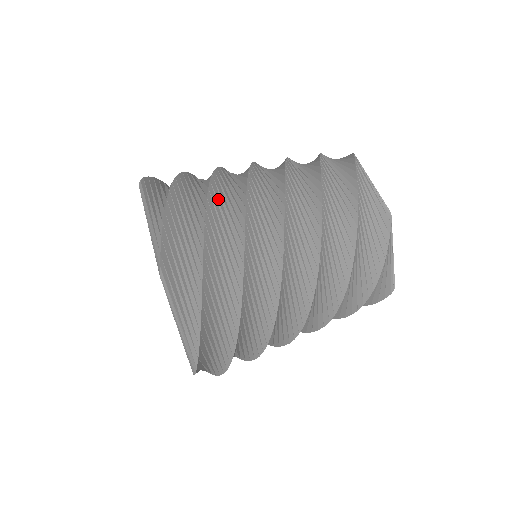
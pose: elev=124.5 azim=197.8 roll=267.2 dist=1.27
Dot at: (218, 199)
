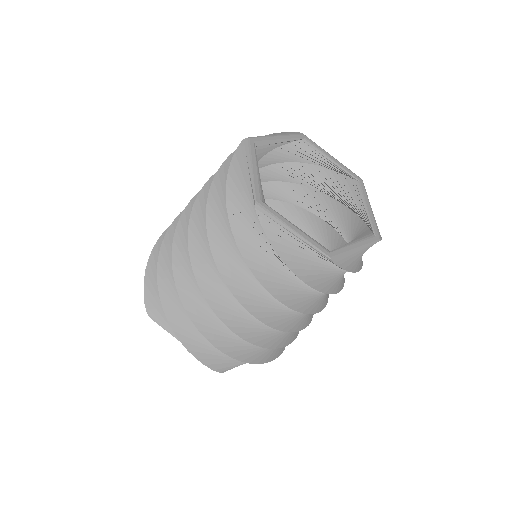
Dot at: (203, 318)
